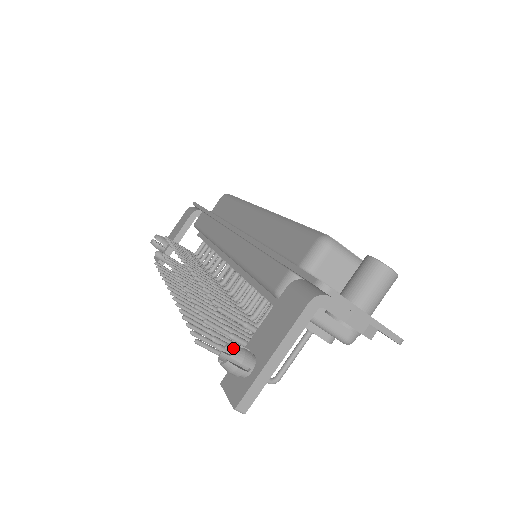
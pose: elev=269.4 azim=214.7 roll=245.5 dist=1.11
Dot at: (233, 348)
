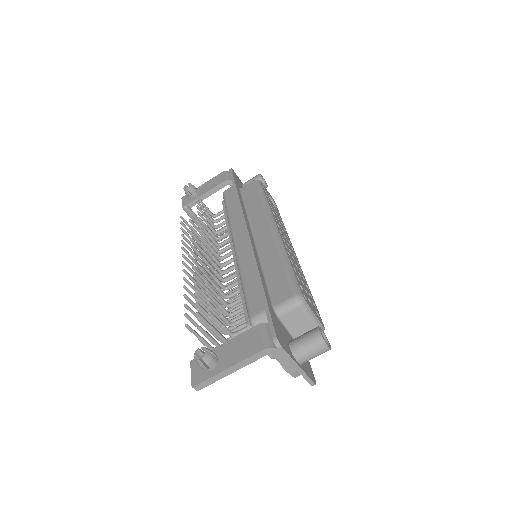
Dot at: (206, 353)
